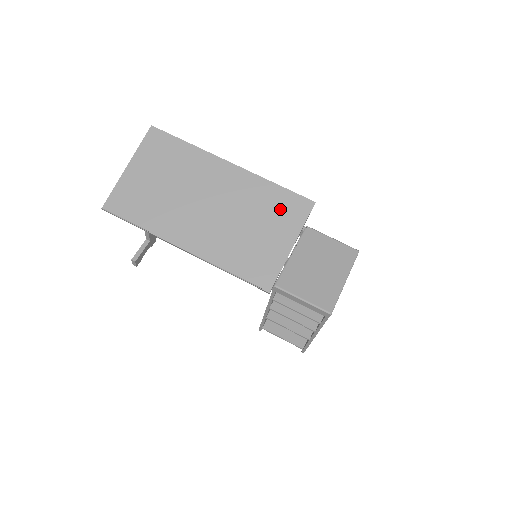
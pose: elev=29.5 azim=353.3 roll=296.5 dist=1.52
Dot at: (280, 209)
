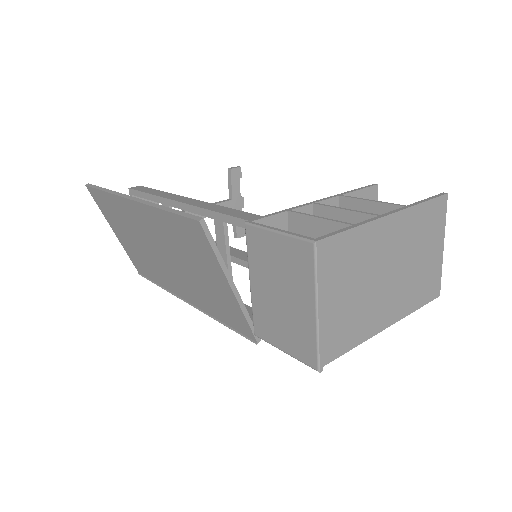
Dot at: (189, 242)
